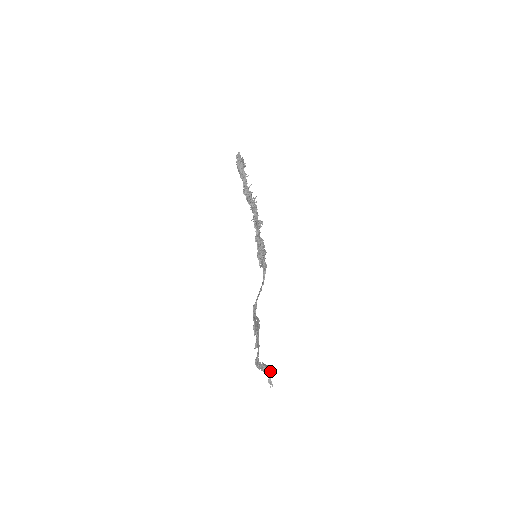
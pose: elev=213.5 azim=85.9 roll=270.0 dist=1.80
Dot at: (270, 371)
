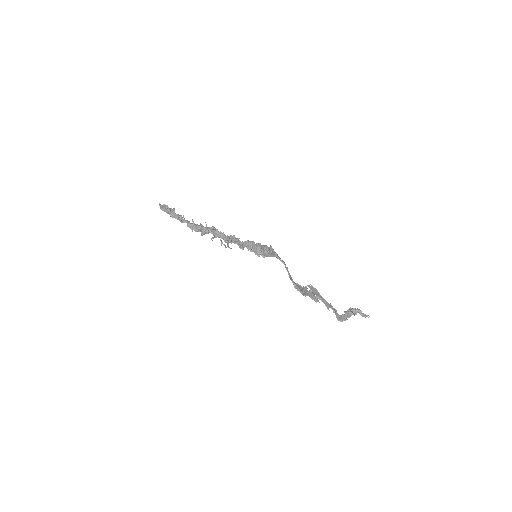
Dot at: (356, 310)
